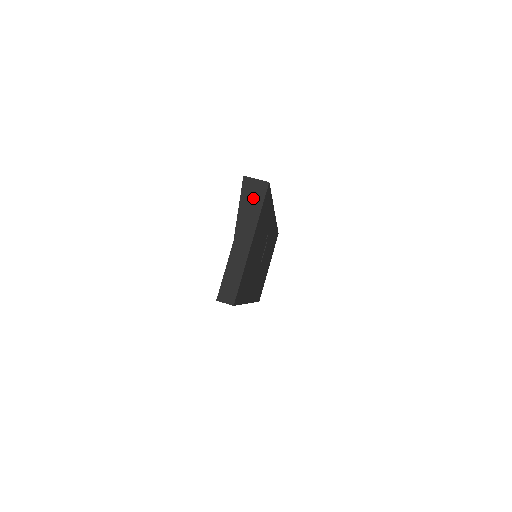
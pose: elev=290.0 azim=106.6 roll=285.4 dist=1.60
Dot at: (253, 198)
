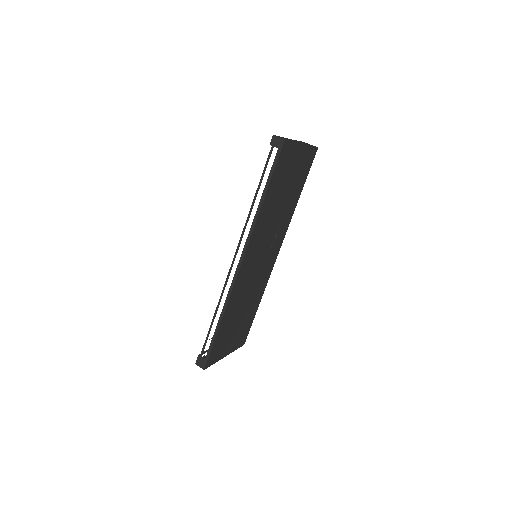
Dot at: occluded
